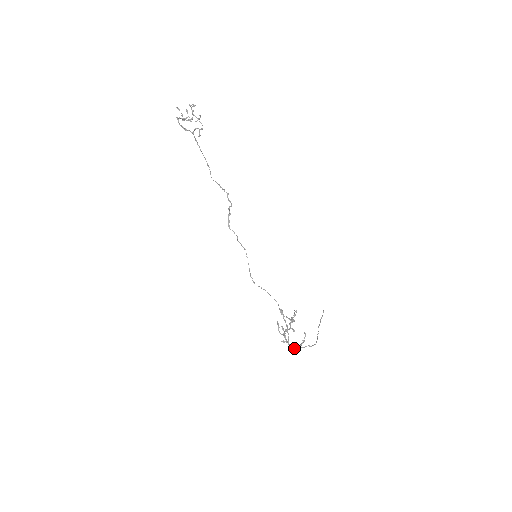
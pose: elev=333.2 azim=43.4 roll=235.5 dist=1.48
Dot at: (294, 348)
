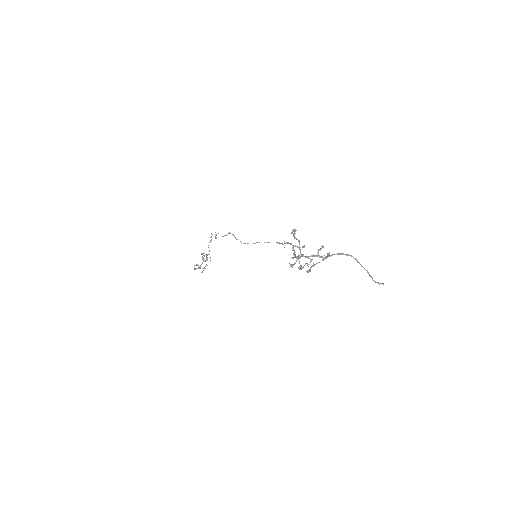
Dot at: (312, 255)
